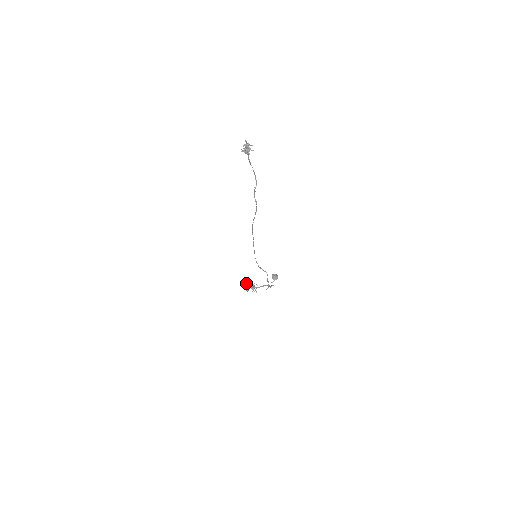
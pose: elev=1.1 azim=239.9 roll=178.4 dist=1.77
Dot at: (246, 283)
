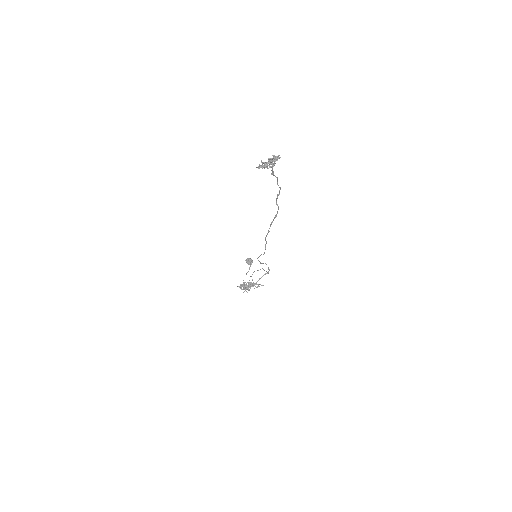
Dot at: (243, 286)
